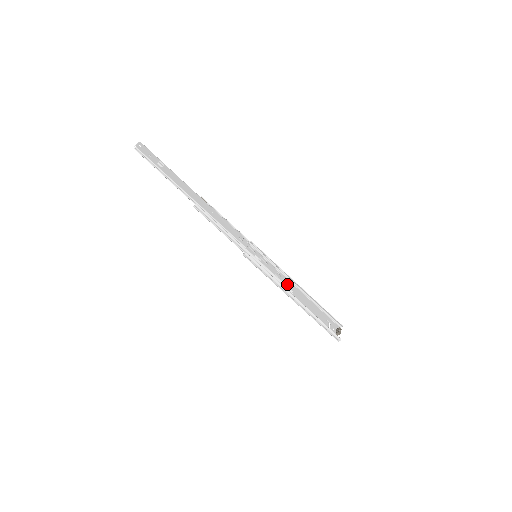
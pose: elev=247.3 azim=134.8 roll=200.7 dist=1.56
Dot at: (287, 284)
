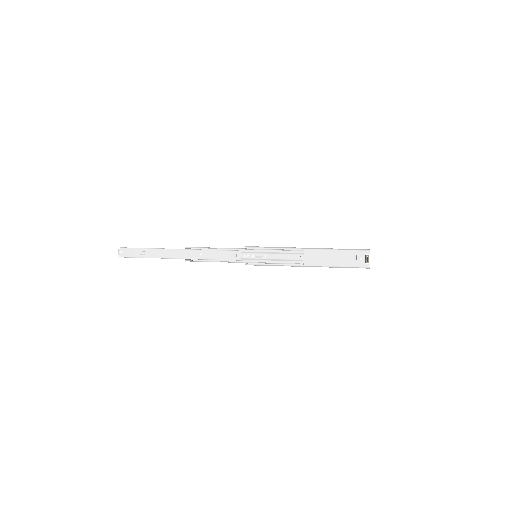
Dot at: (297, 254)
